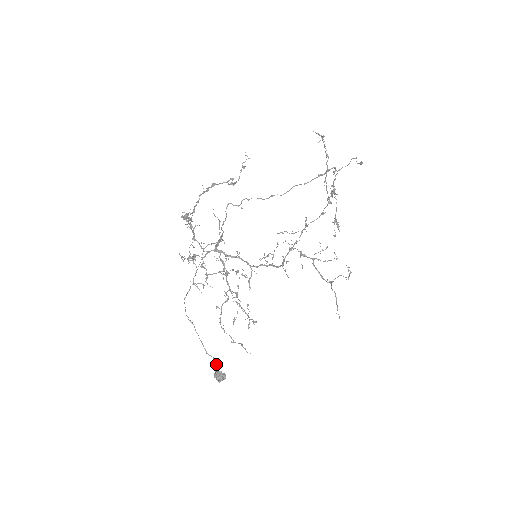
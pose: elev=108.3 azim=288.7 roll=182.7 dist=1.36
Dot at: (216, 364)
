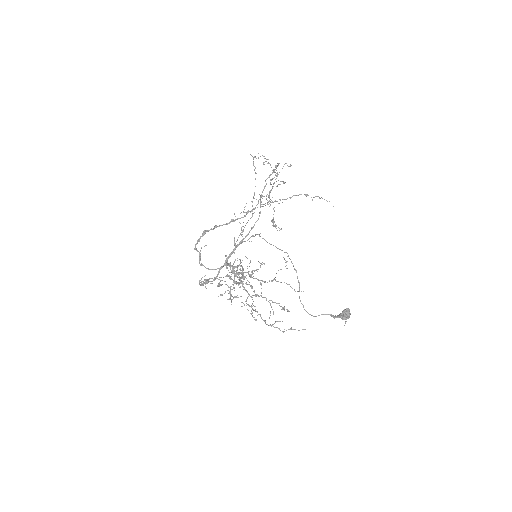
Dot at: (331, 314)
